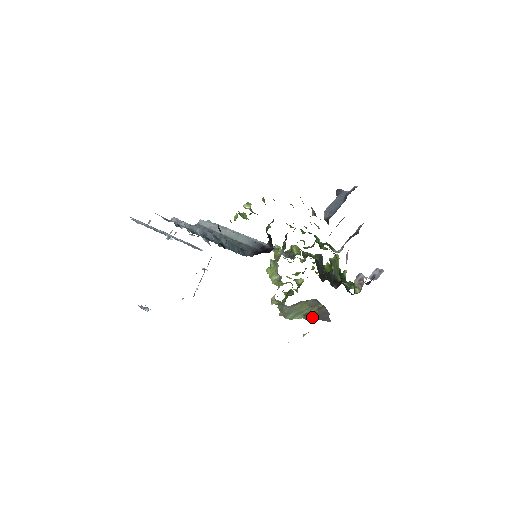
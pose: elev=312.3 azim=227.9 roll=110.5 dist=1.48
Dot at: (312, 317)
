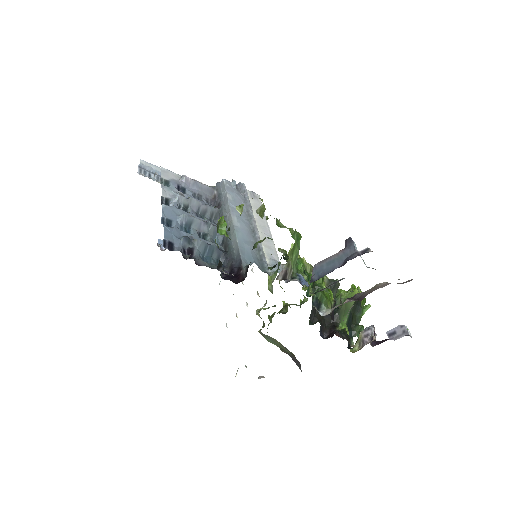
Dot at: (288, 354)
